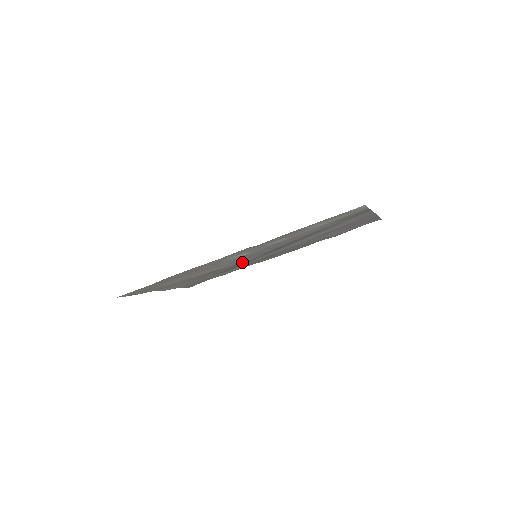
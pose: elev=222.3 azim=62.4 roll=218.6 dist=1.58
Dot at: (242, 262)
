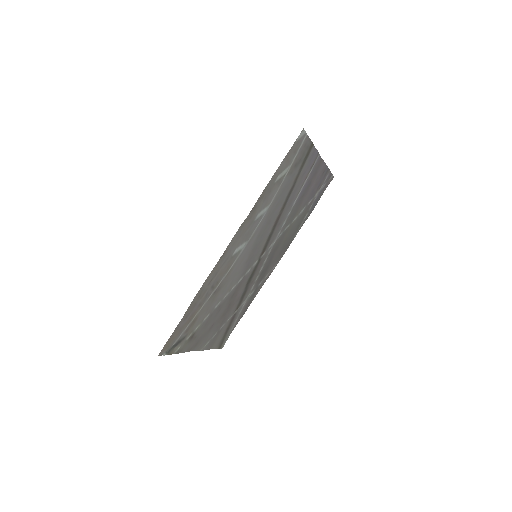
Dot at: (249, 275)
